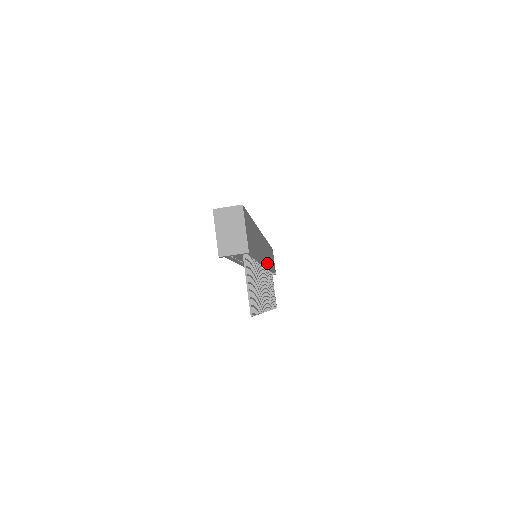
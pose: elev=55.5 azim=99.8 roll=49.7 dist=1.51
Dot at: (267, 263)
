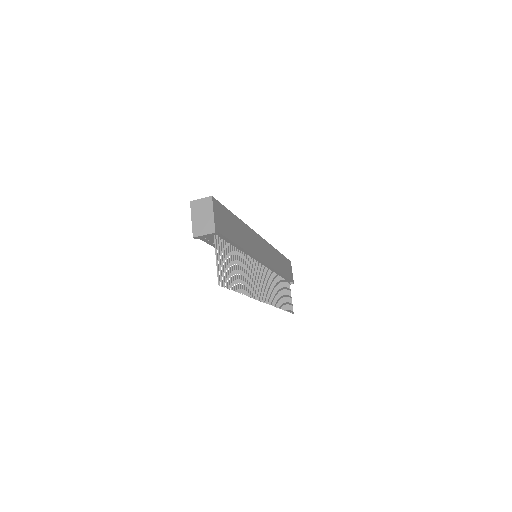
Dot at: (268, 263)
